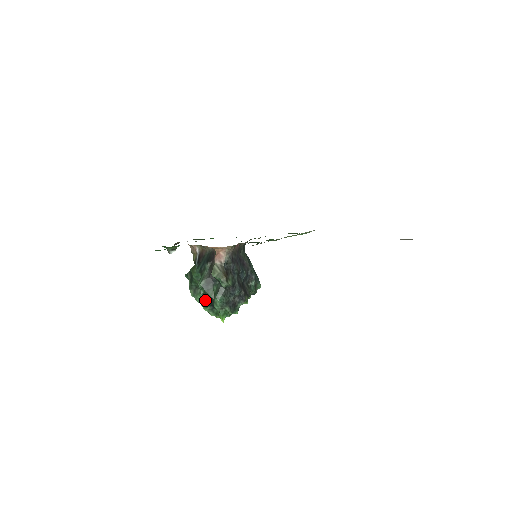
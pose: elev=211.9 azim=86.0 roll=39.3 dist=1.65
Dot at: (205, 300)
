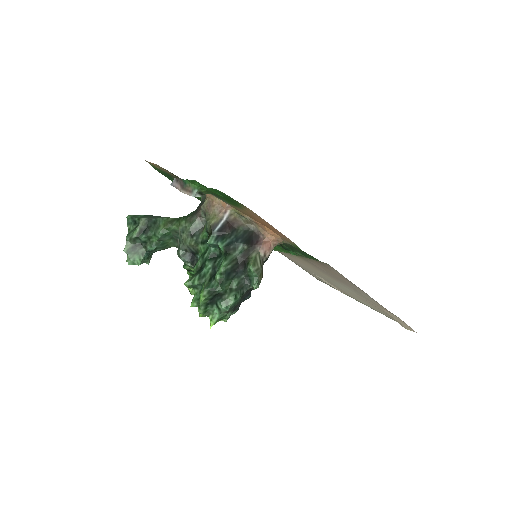
Dot at: (213, 289)
